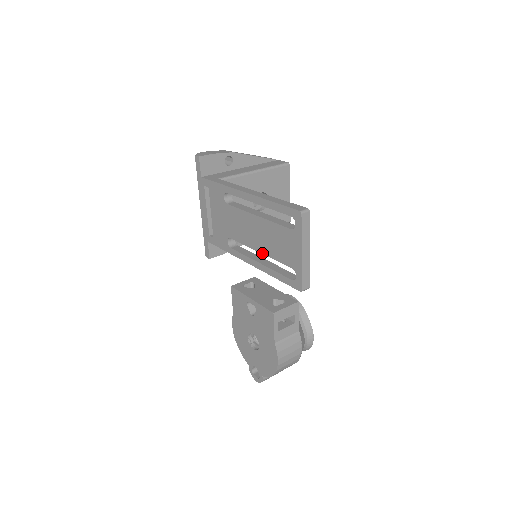
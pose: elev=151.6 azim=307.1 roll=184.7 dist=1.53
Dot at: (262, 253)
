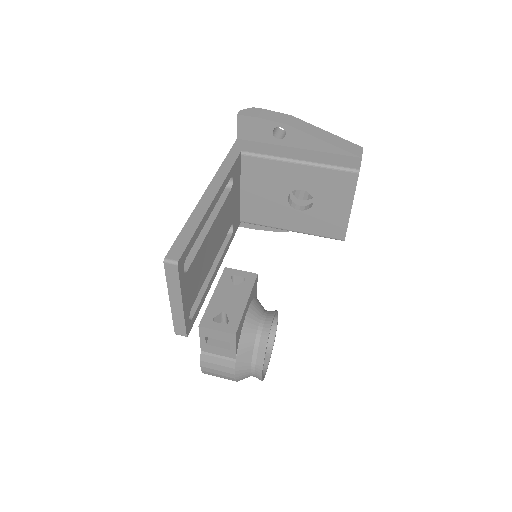
Dot at: occluded
